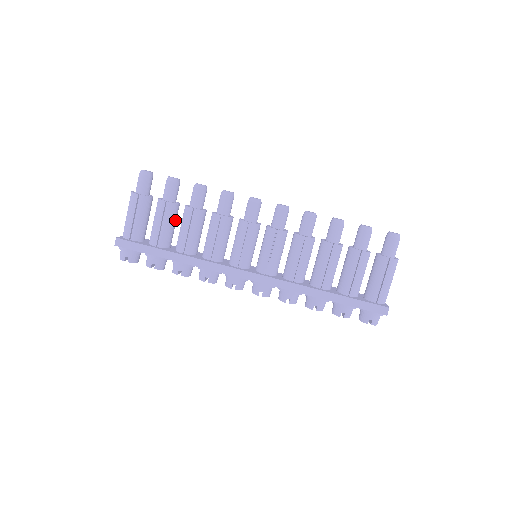
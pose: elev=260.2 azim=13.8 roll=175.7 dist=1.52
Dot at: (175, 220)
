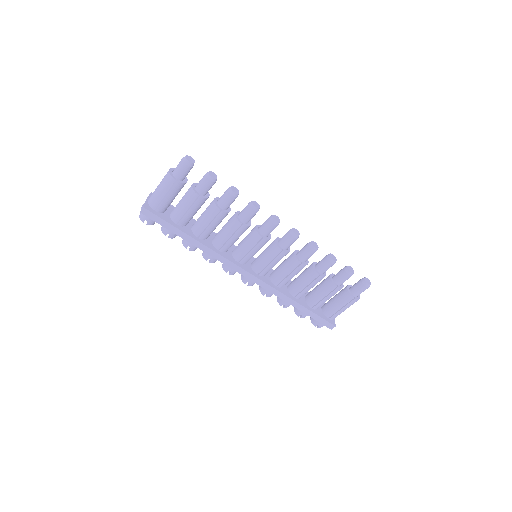
Dot at: (200, 207)
